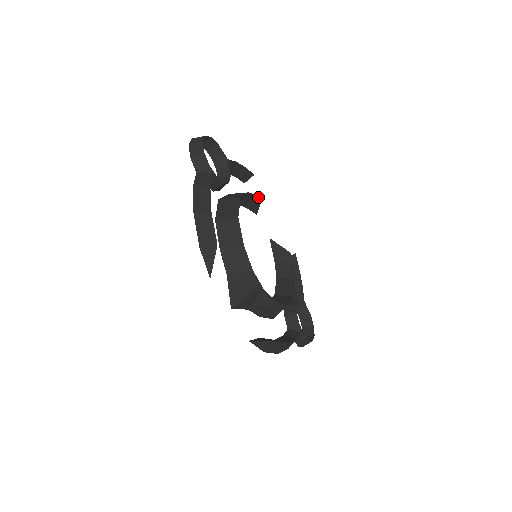
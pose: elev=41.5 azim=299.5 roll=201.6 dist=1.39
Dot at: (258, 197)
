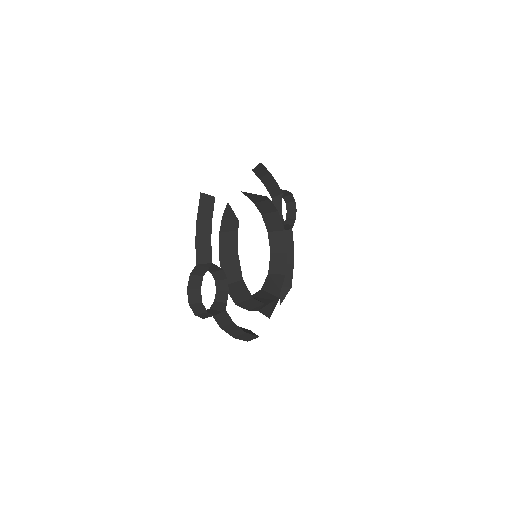
Dot at: (237, 227)
